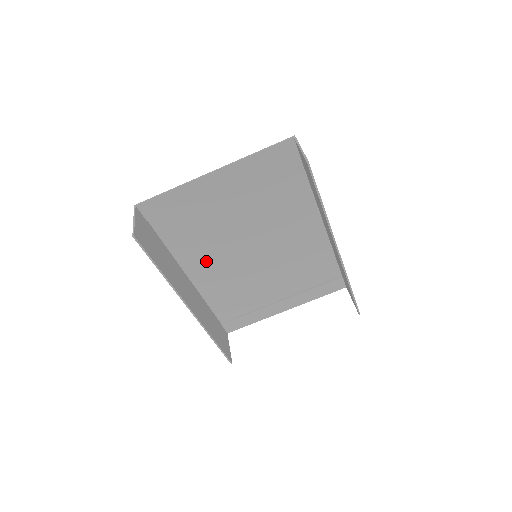
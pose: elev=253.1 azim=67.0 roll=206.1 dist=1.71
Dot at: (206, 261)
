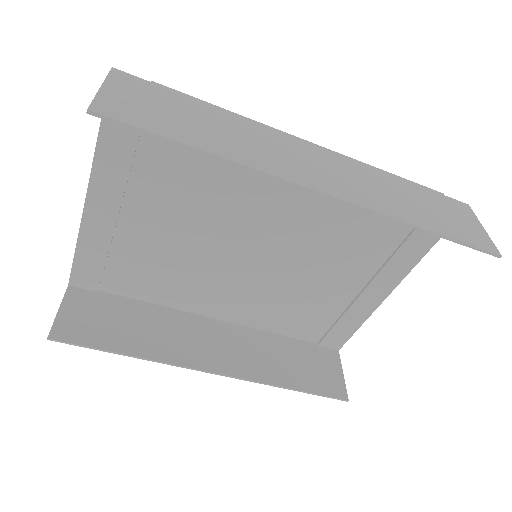
Dot at: (212, 292)
